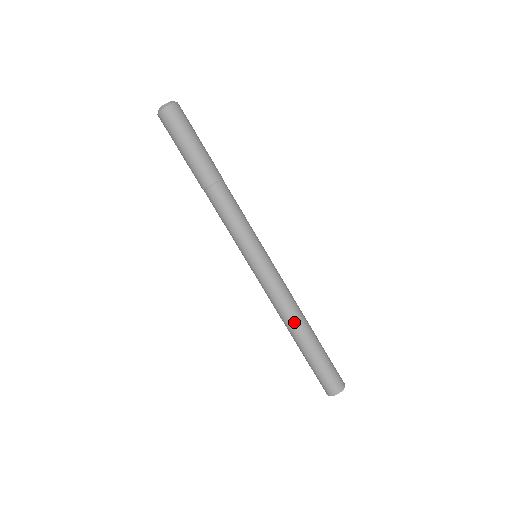
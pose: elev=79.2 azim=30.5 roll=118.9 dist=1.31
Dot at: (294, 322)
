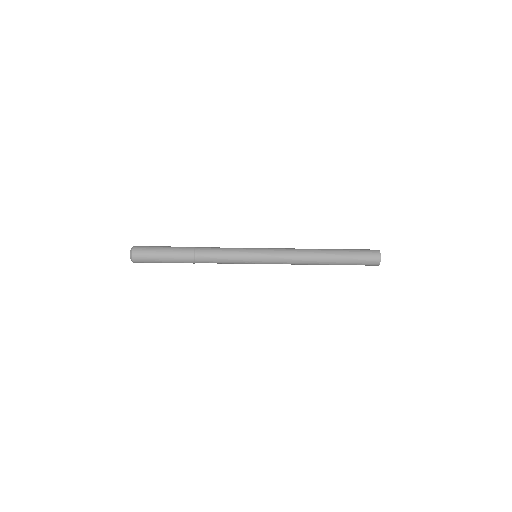
Dot at: (313, 260)
